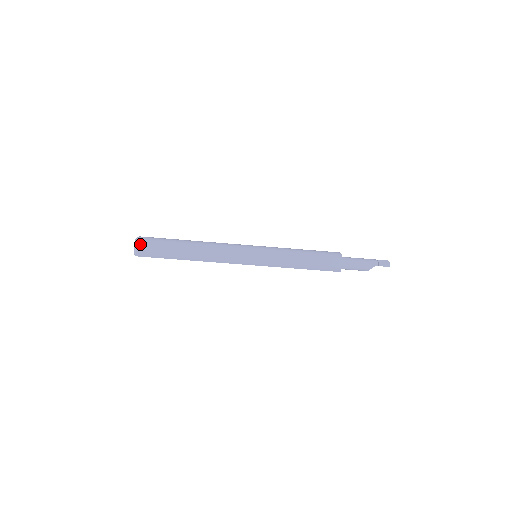
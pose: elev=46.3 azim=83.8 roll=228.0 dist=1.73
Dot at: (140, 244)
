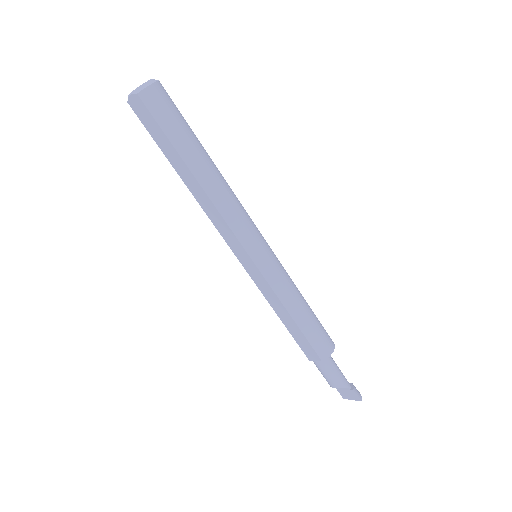
Dot at: (160, 87)
